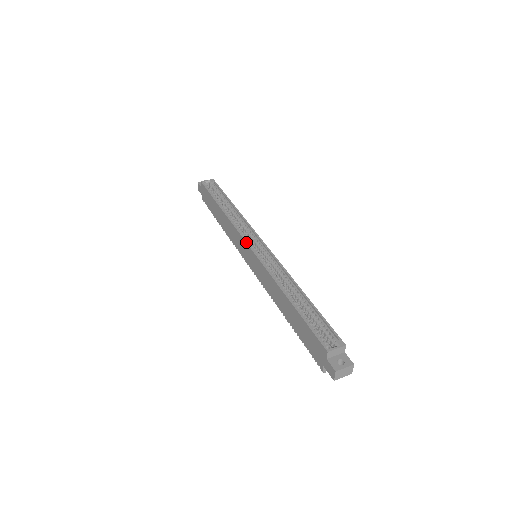
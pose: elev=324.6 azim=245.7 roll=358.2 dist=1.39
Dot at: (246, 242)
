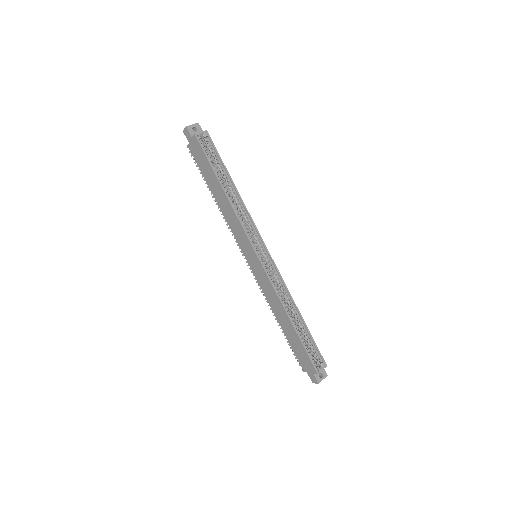
Dot at: (255, 251)
